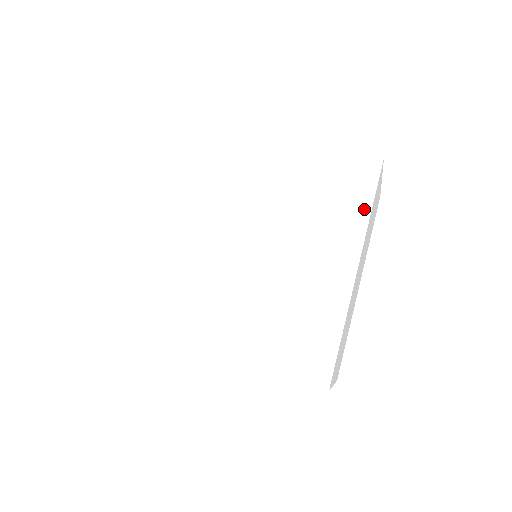
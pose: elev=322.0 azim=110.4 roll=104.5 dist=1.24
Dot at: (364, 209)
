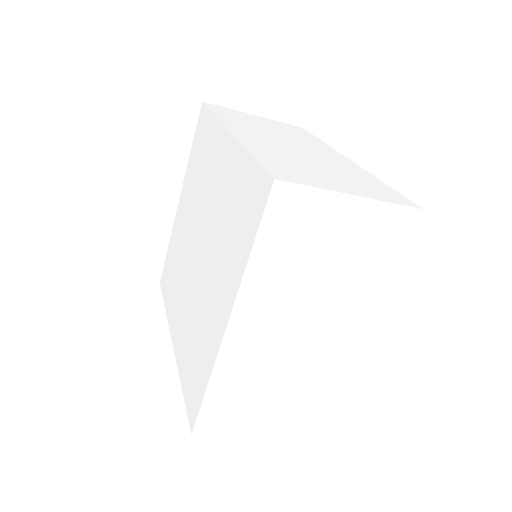
Dot at: (247, 249)
